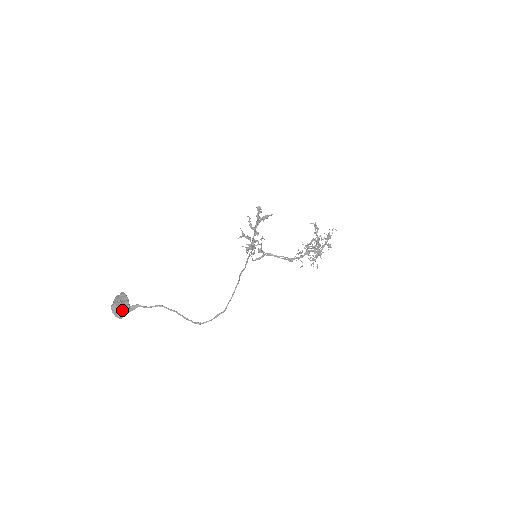
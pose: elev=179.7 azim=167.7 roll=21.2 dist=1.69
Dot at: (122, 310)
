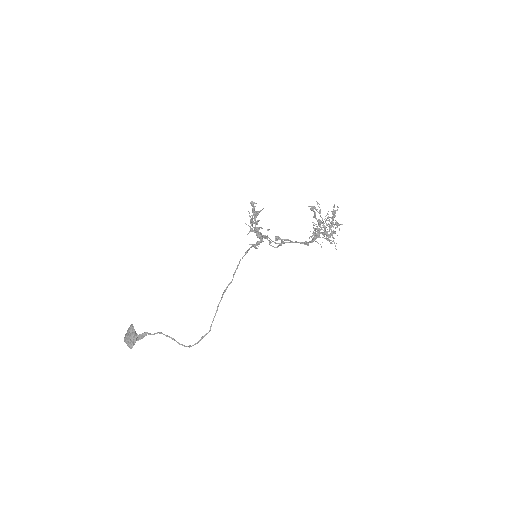
Dot at: (130, 342)
